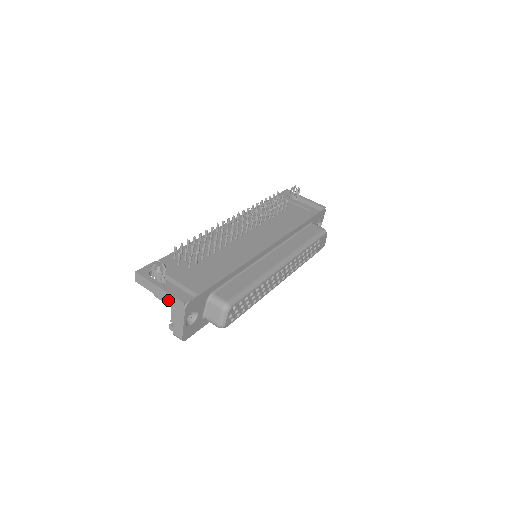
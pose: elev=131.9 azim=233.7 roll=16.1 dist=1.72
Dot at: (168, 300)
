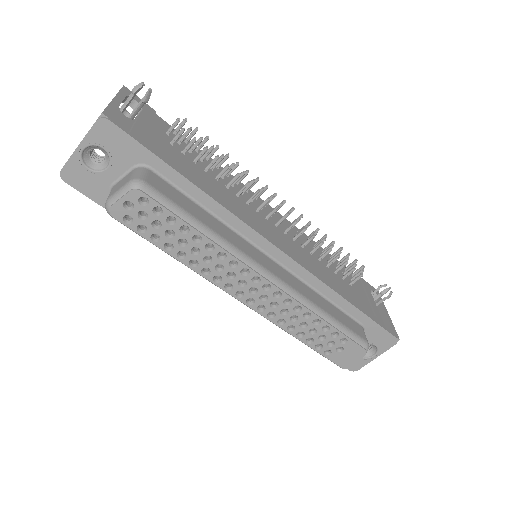
Dot at: occluded
